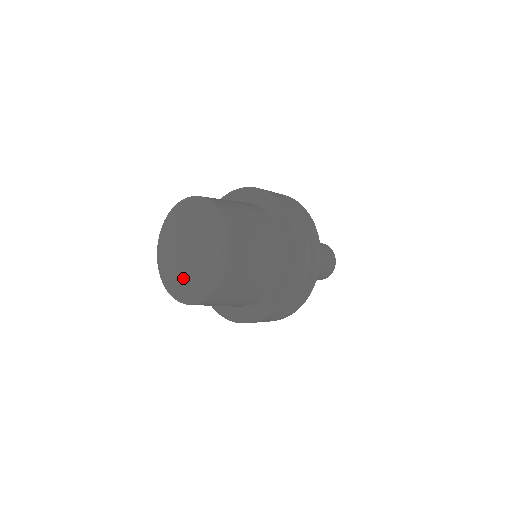
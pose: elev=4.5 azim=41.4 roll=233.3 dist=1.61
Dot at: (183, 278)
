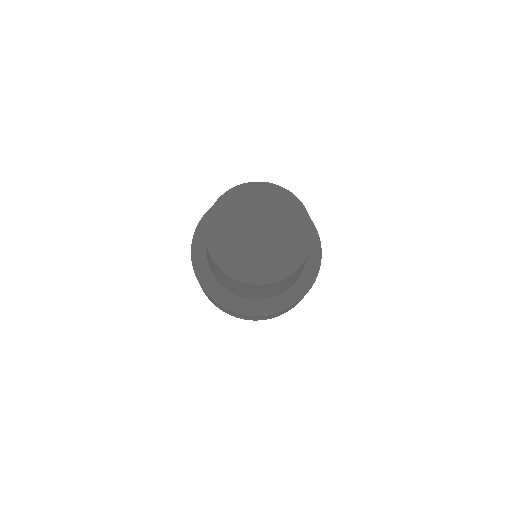
Dot at: (254, 258)
